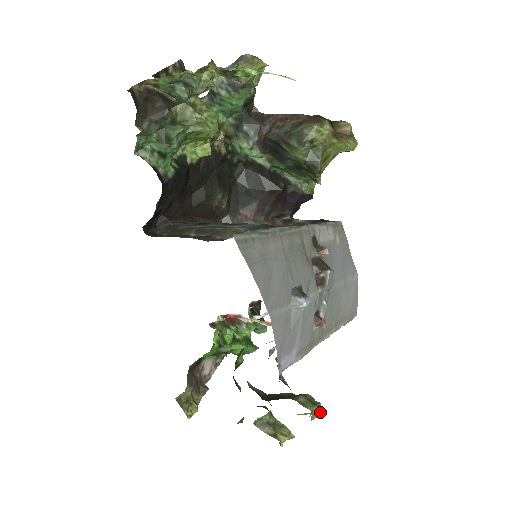
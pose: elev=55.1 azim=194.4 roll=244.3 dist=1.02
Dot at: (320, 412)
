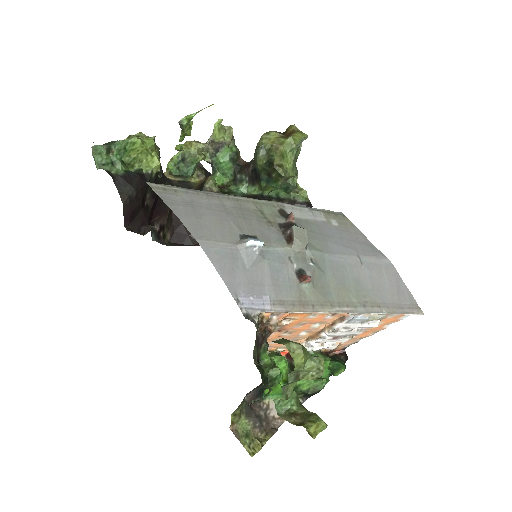
Dot at: (302, 350)
